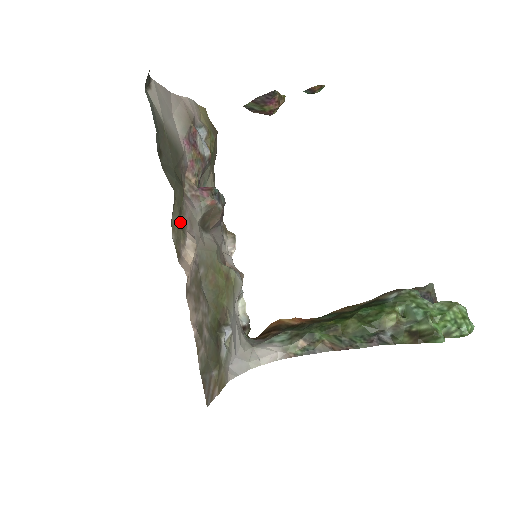
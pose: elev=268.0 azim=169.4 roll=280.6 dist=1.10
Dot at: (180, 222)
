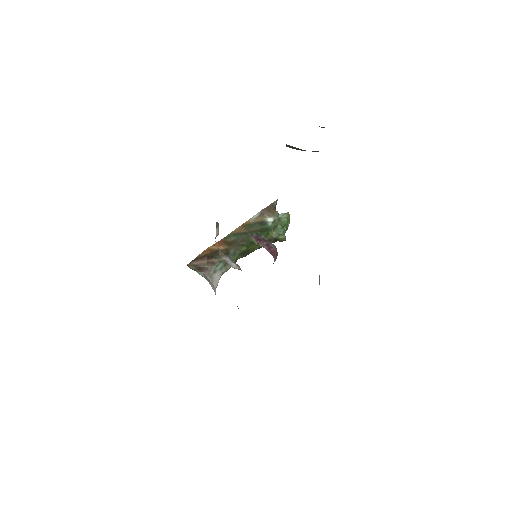
Dot at: occluded
